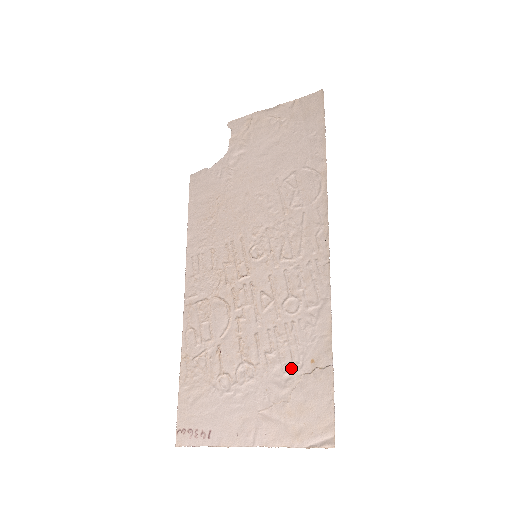
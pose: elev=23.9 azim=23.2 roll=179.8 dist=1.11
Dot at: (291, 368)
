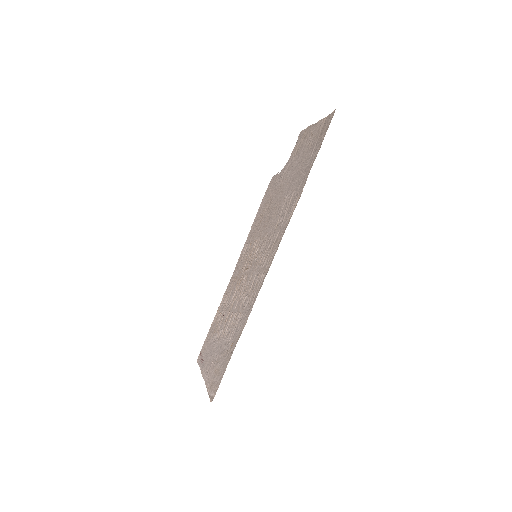
Dot at: (227, 343)
